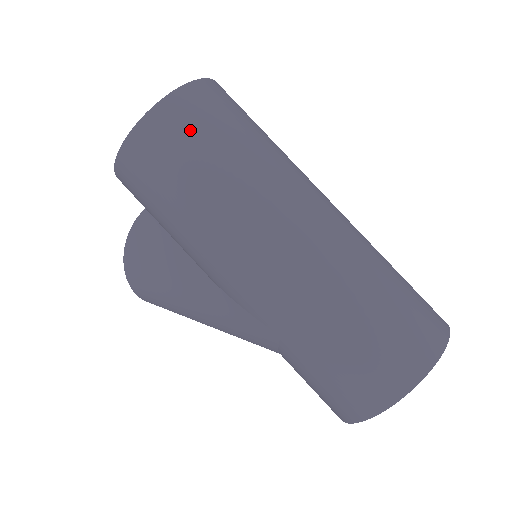
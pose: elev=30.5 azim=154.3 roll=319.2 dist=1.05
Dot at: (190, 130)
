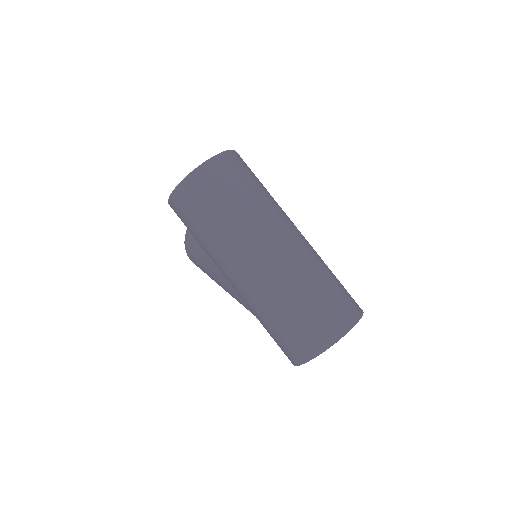
Dot at: (203, 194)
